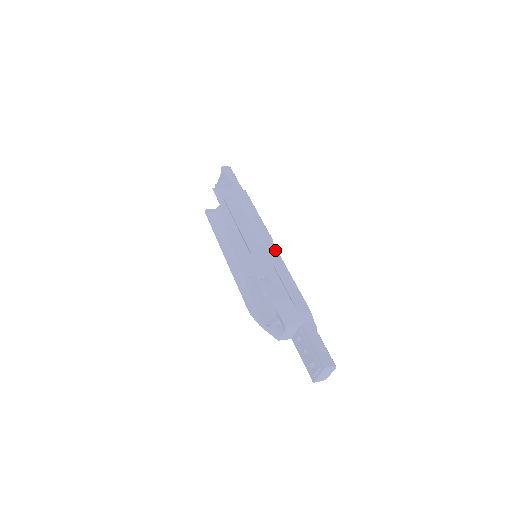
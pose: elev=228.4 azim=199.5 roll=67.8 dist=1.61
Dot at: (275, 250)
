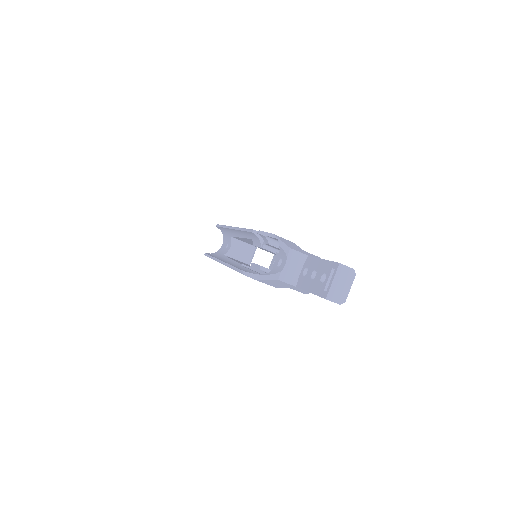
Dot at: occluded
